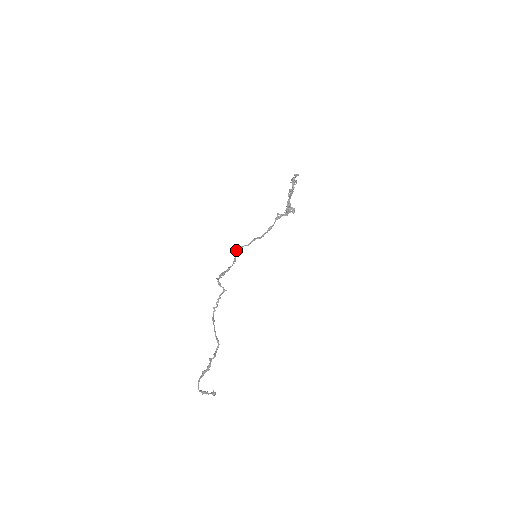
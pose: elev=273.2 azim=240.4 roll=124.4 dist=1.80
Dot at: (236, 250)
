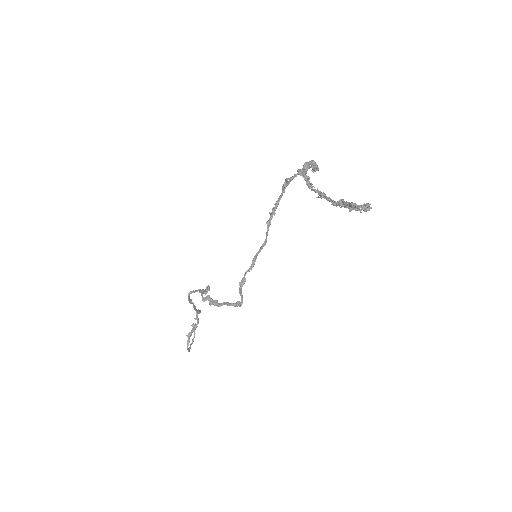
Dot at: (241, 292)
